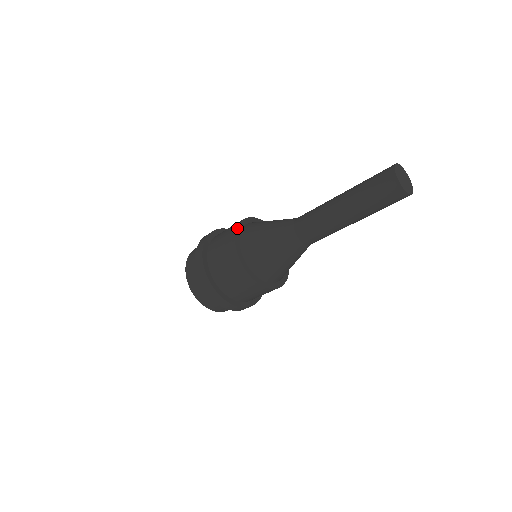
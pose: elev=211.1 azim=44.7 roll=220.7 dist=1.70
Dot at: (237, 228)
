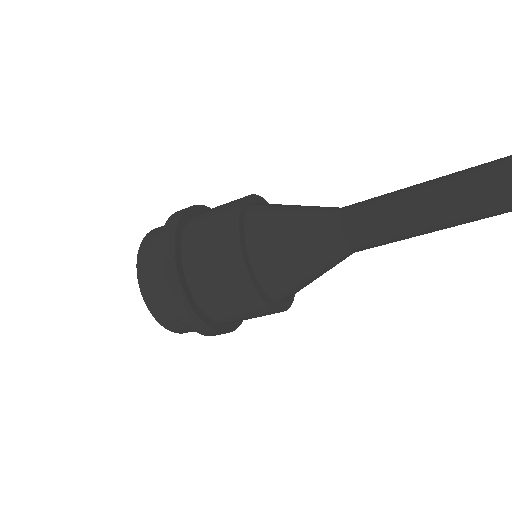
Dot at: (255, 195)
